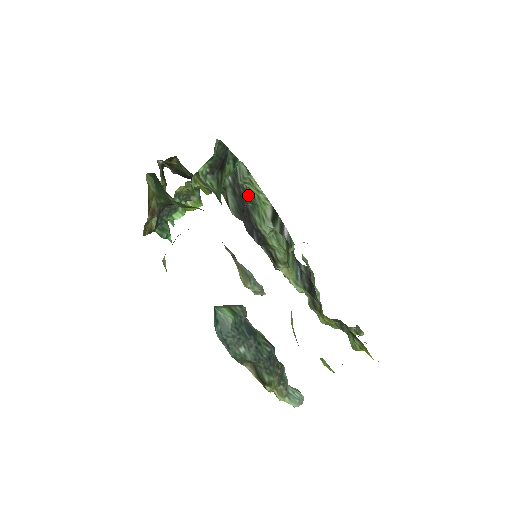
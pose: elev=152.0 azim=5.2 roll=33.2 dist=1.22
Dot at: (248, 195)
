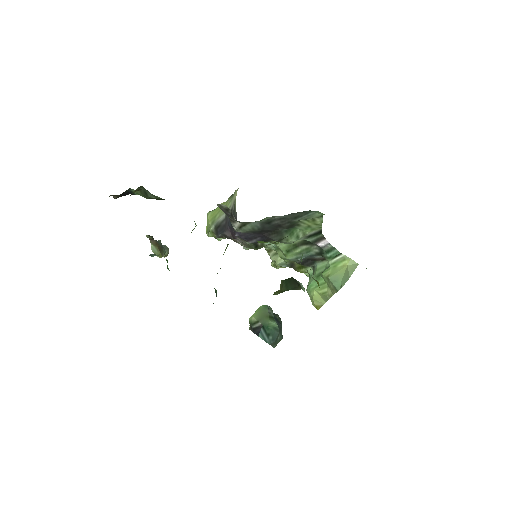
Dot at: (293, 225)
